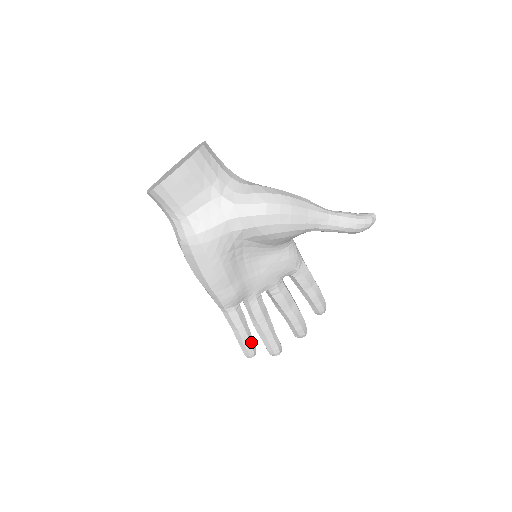
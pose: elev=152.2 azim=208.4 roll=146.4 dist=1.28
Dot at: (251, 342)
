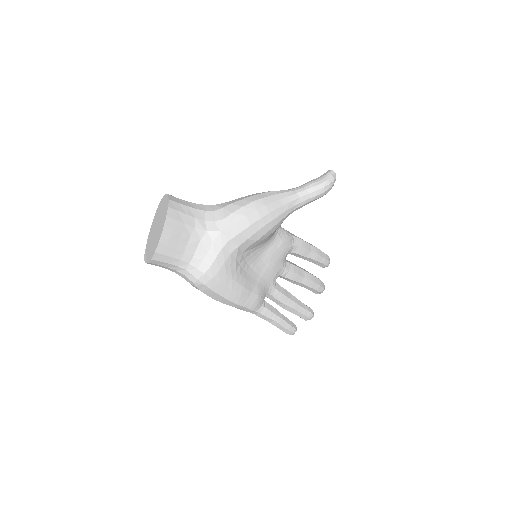
Dot at: (288, 322)
